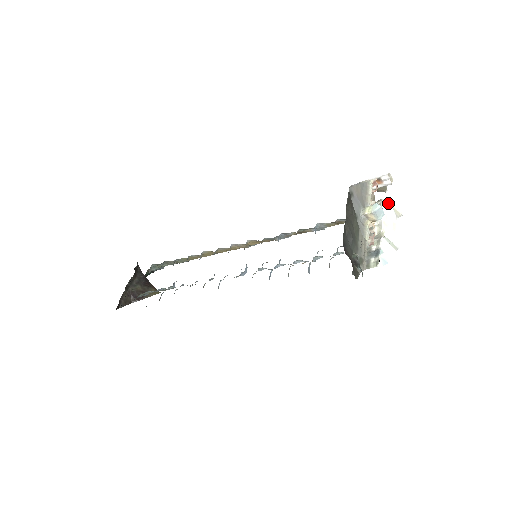
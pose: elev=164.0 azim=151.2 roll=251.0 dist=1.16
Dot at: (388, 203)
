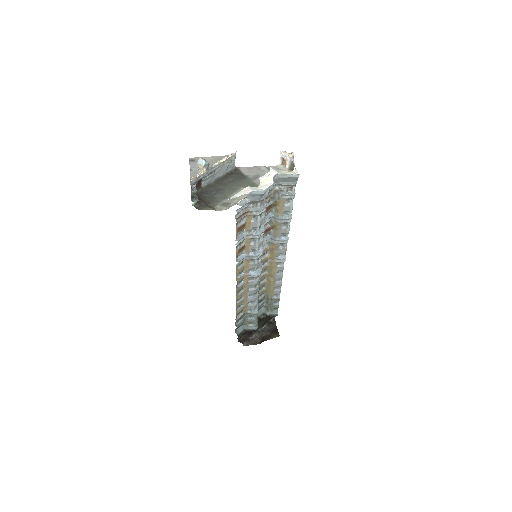
Dot at: (271, 167)
